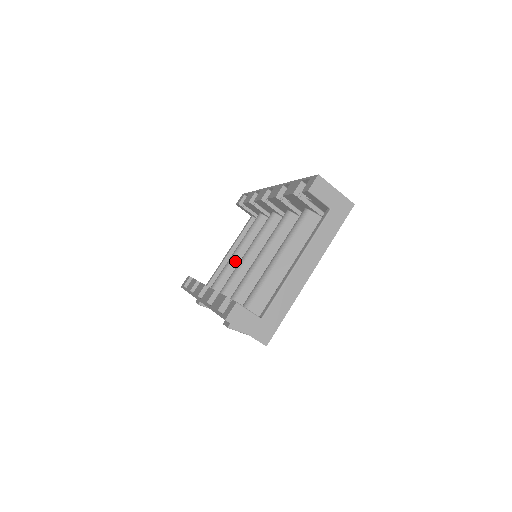
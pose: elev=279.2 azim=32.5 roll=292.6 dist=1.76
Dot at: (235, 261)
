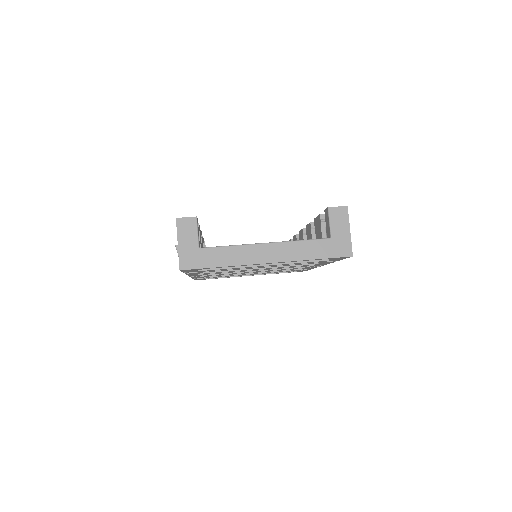
Dot at: occluded
